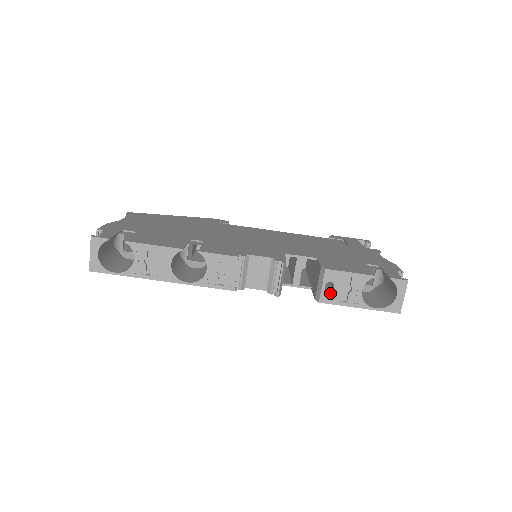
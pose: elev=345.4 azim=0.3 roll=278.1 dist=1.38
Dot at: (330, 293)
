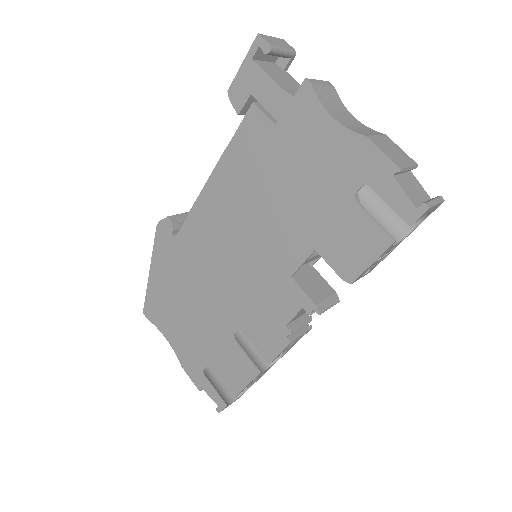
Dot at: occluded
